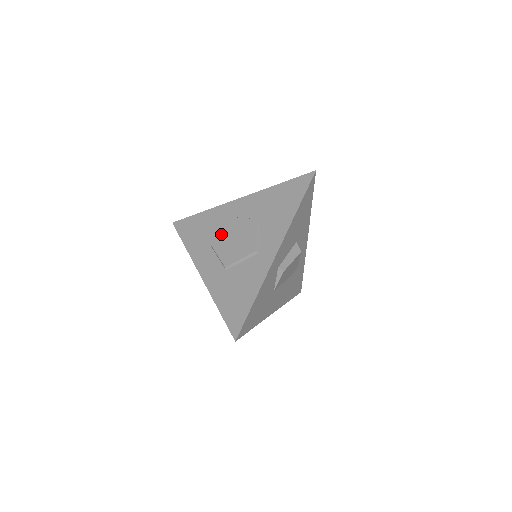
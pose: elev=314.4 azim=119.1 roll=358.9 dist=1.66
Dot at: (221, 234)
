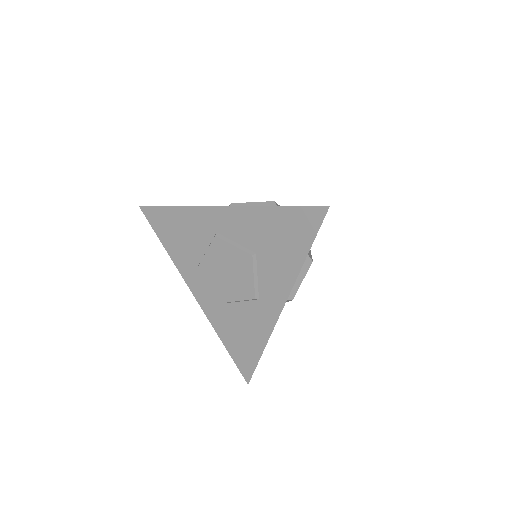
Dot at: (207, 256)
